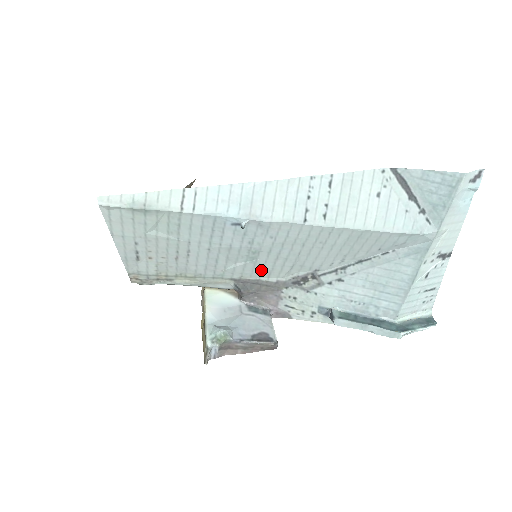
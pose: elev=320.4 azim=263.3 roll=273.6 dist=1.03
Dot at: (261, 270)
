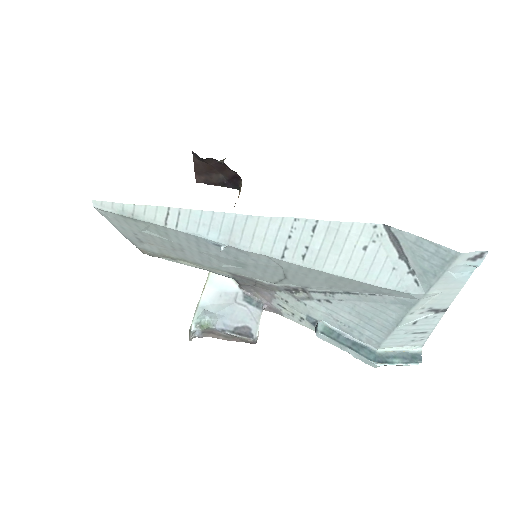
Dot at: (253, 274)
